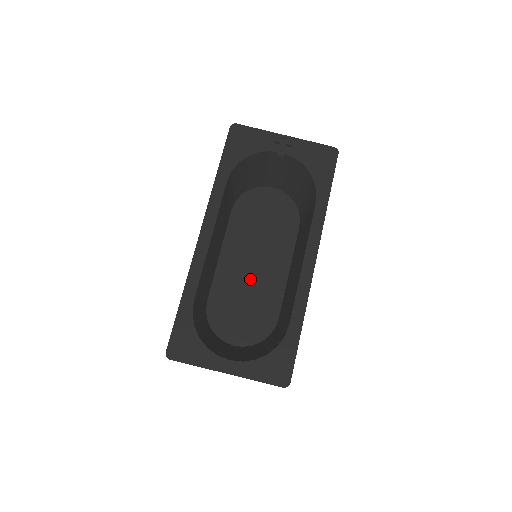
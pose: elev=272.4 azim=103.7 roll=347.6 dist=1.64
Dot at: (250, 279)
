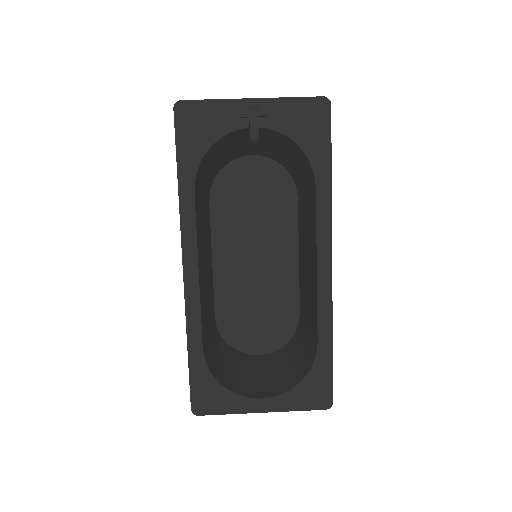
Dot at: (256, 279)
